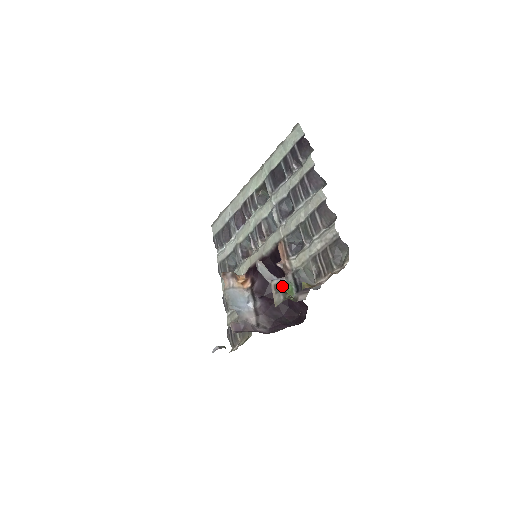
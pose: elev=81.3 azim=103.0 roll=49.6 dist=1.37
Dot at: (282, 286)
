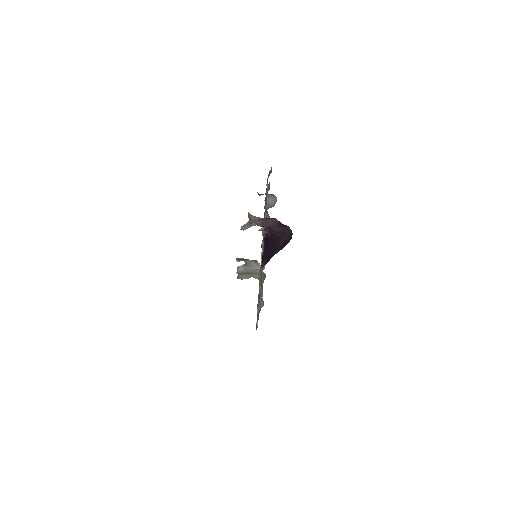
Dot at: occluded
